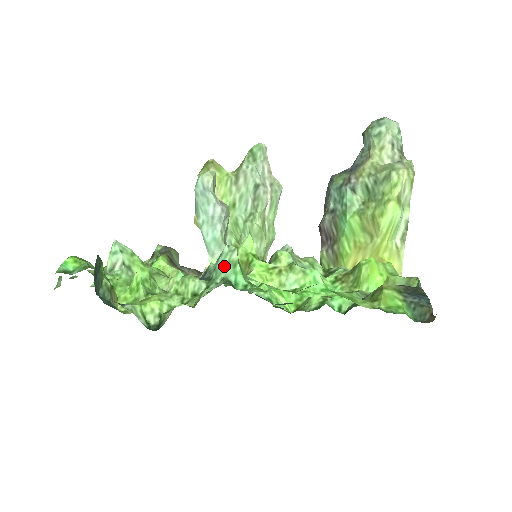
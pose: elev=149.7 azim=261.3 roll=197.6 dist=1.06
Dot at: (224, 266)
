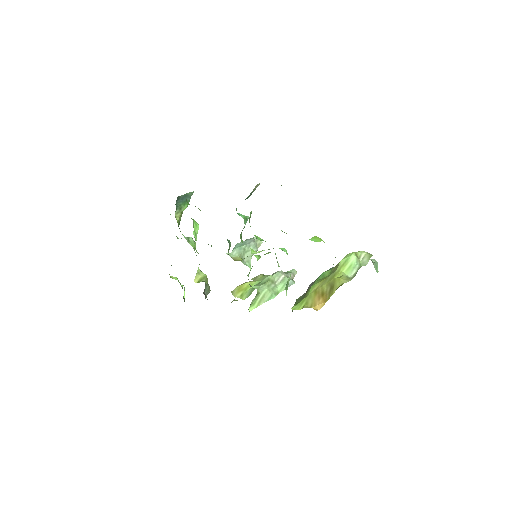
Dot at: occluded
